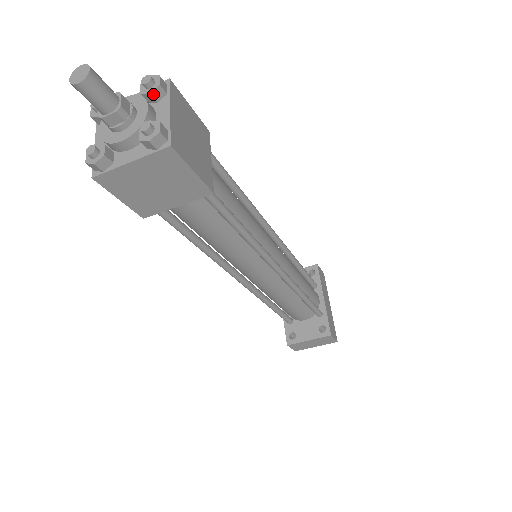
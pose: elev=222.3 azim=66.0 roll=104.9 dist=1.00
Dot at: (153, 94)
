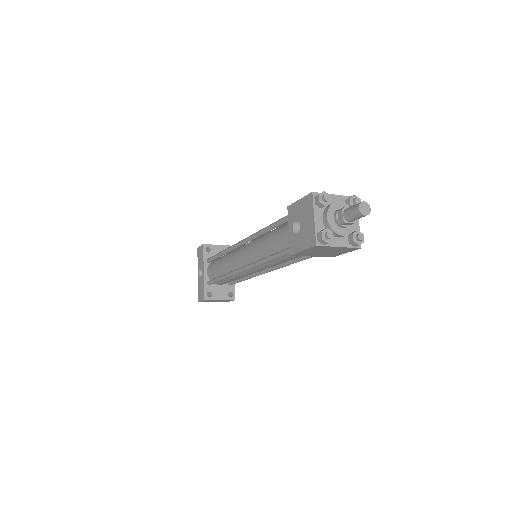
Dot at: occluded
